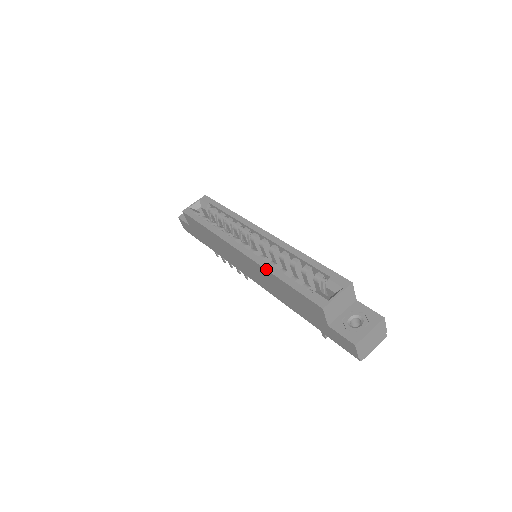
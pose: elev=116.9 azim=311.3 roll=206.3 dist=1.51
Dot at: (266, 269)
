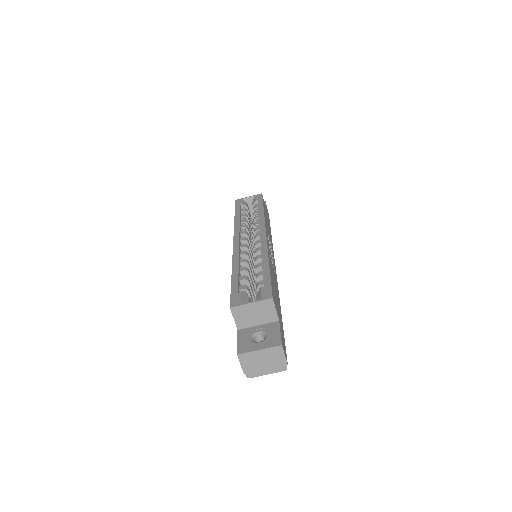
Dot at: (232, 262)
